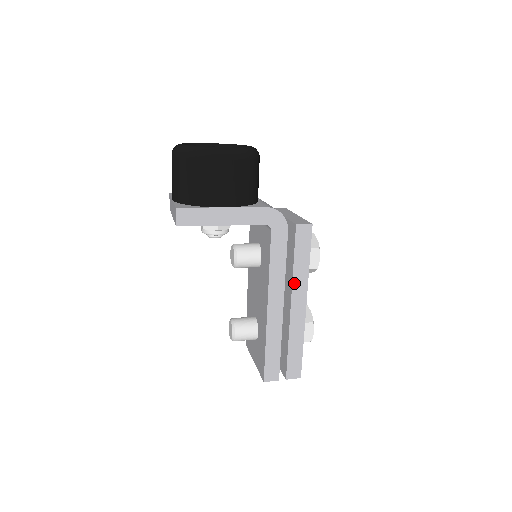
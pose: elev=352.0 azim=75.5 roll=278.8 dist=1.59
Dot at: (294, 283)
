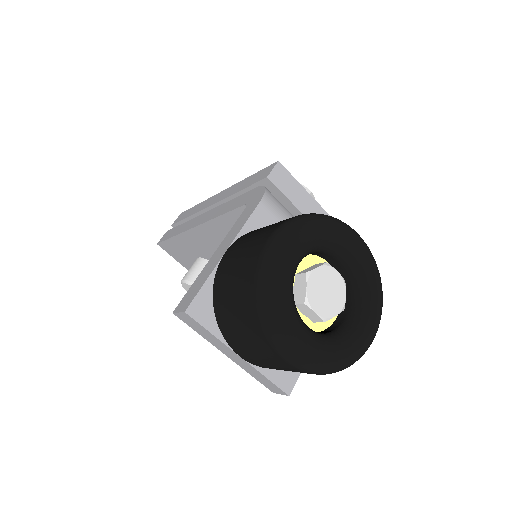
Dot at: occluded
